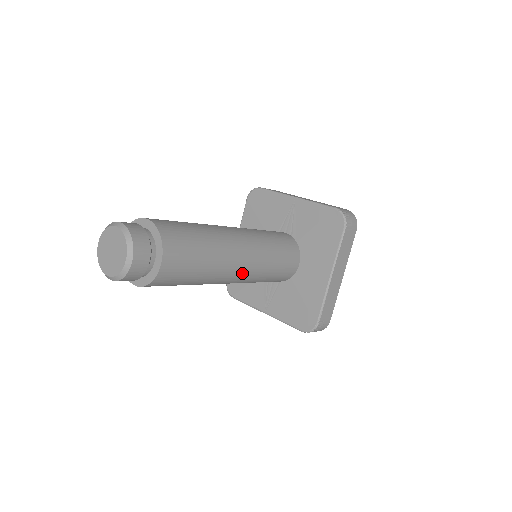
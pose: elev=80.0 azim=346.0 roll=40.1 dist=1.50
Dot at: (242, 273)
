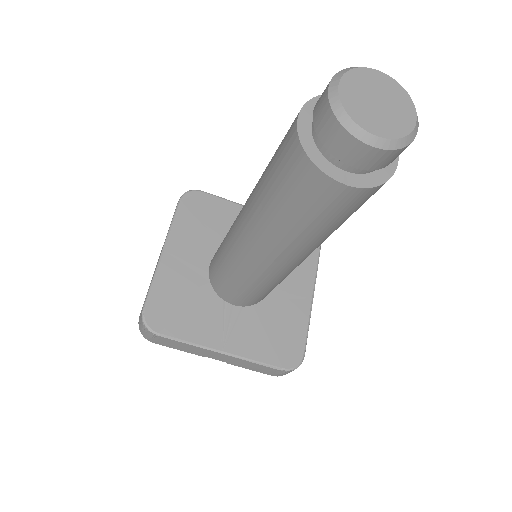
Dot at: occluded
